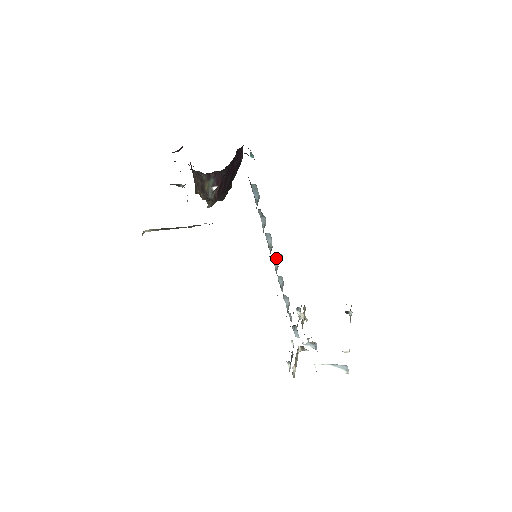
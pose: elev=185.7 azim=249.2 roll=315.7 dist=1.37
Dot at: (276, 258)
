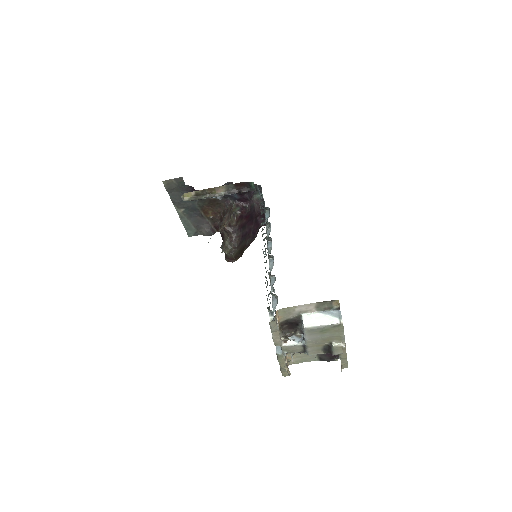
Dot at: (273, 262)
